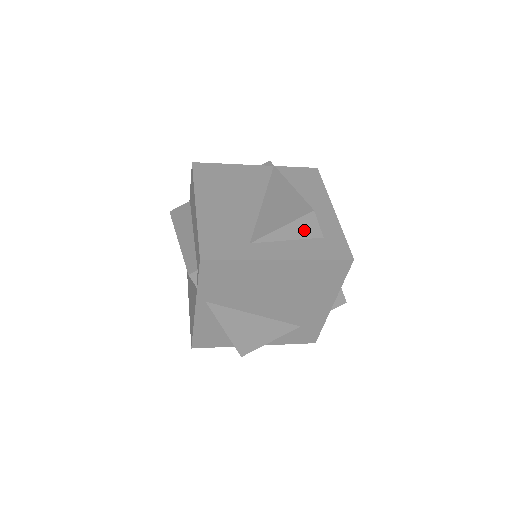
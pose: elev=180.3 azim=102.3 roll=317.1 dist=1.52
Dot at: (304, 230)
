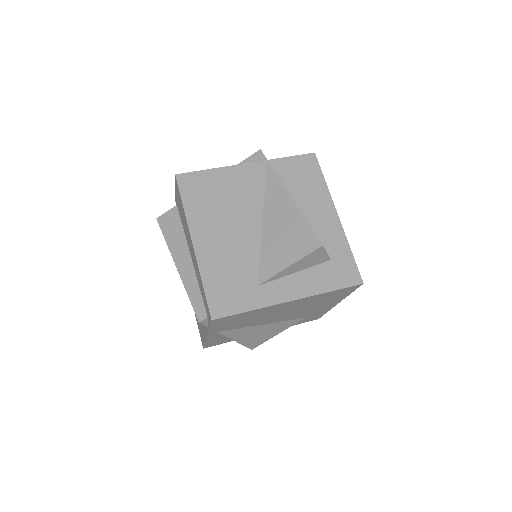
Dot at: (312, 261)
